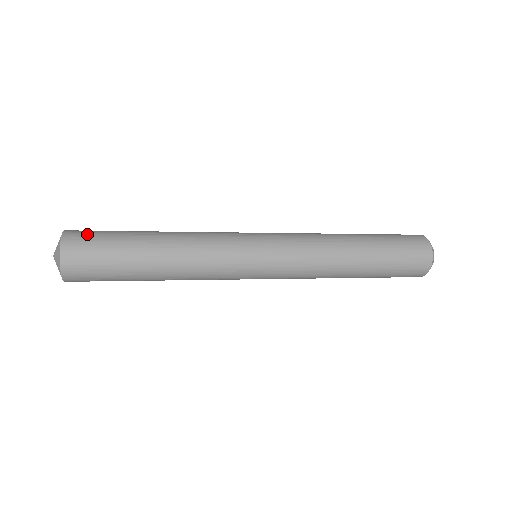
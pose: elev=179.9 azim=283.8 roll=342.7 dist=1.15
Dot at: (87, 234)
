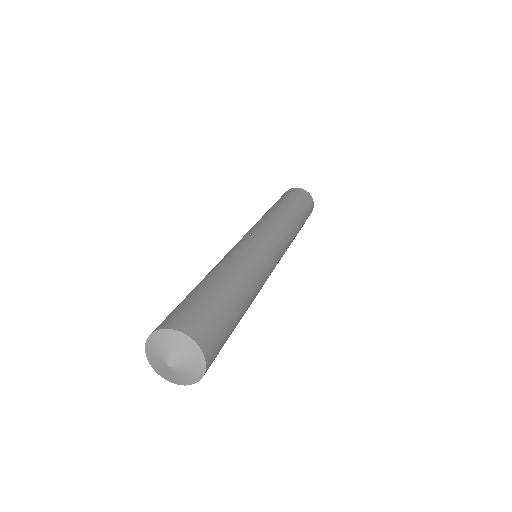
Dot at: (199, 318)
